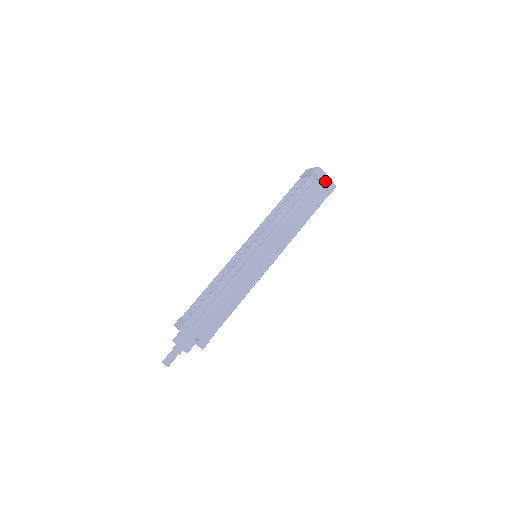
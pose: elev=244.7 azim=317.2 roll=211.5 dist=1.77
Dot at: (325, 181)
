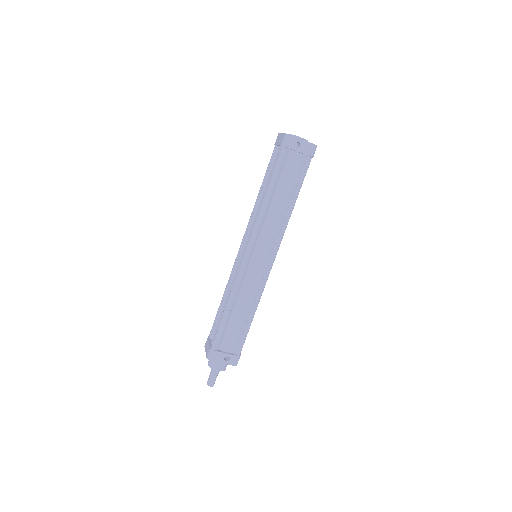
Dot at: (300, 147)
